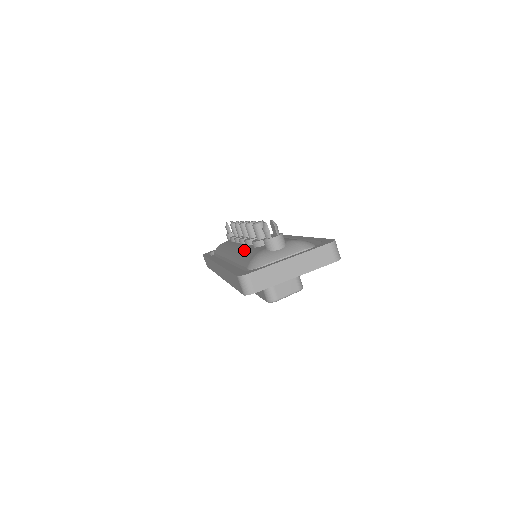
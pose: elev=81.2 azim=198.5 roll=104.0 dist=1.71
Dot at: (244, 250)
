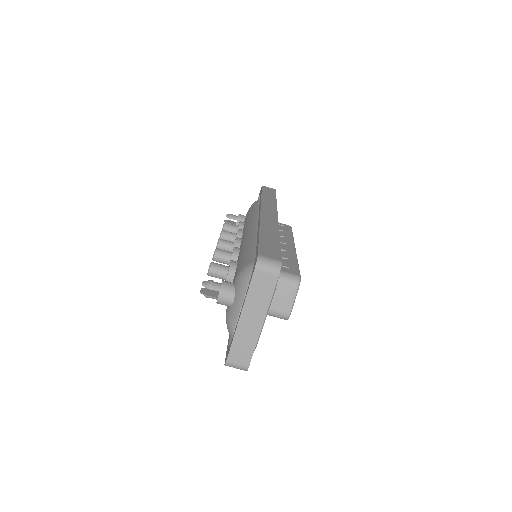
Dot at: occluded
